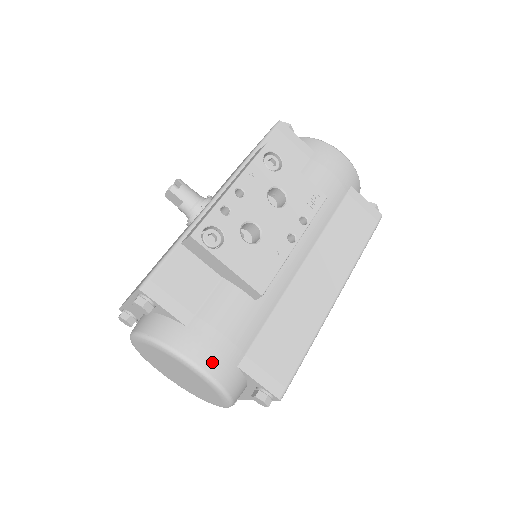
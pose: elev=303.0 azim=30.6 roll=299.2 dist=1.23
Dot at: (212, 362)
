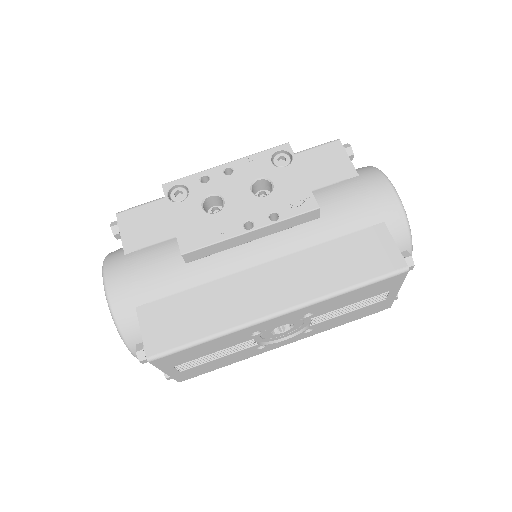
Dot at: (116, 287)
